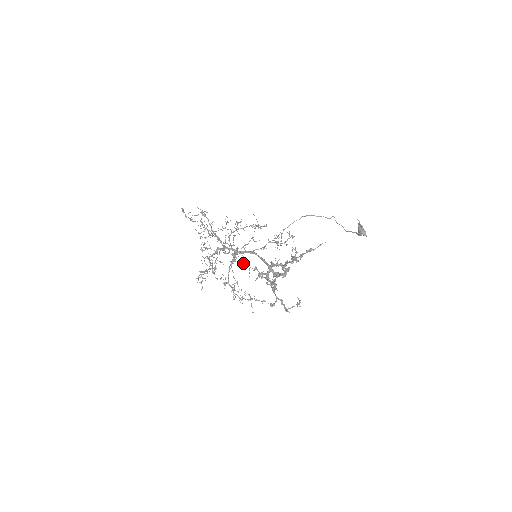
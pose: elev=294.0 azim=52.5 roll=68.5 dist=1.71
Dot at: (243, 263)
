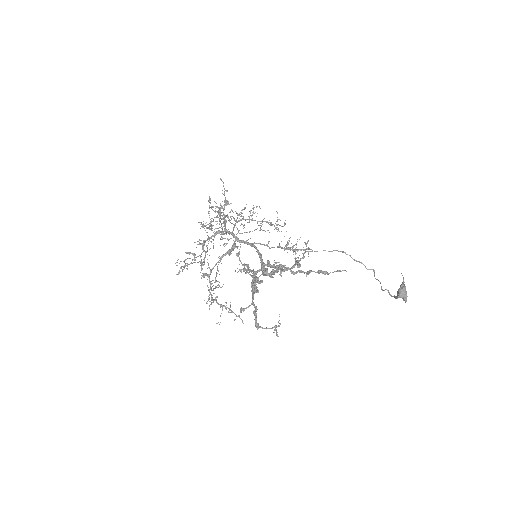
Dot at: occluded
